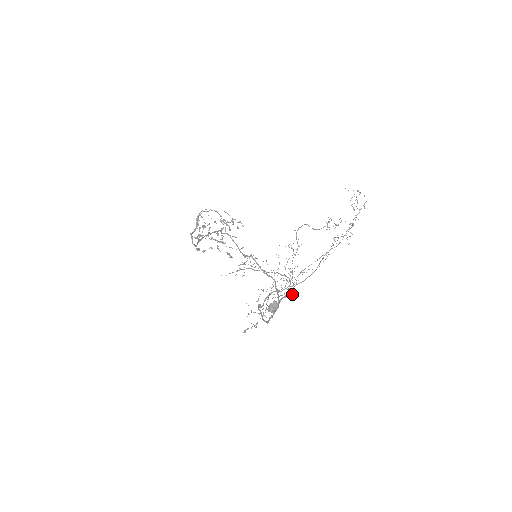
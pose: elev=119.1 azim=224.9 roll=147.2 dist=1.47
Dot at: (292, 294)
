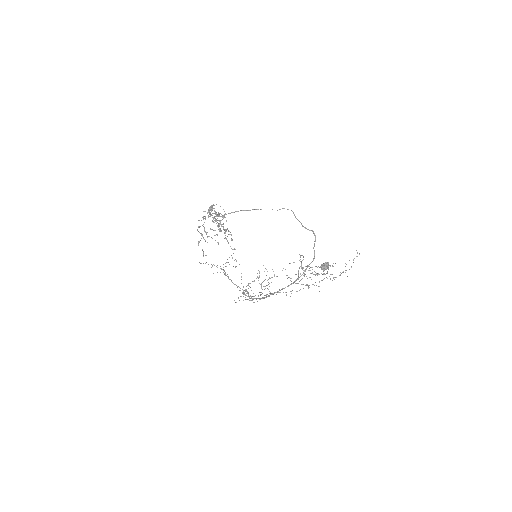
Dot at: occluded
